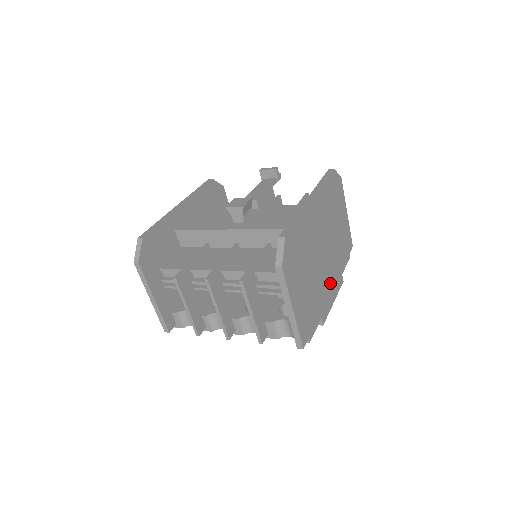
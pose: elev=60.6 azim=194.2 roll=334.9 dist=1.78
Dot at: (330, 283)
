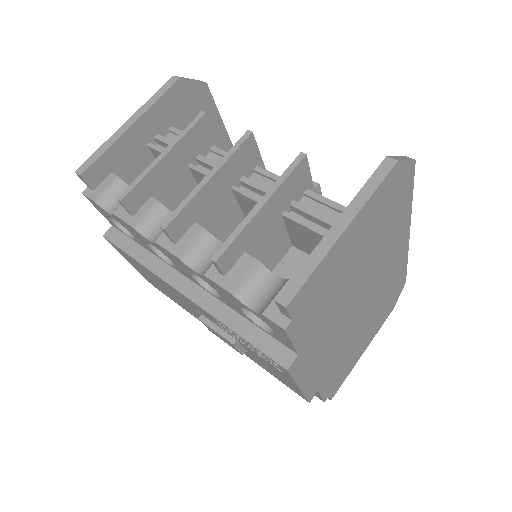
Dot at: (323, 355)
